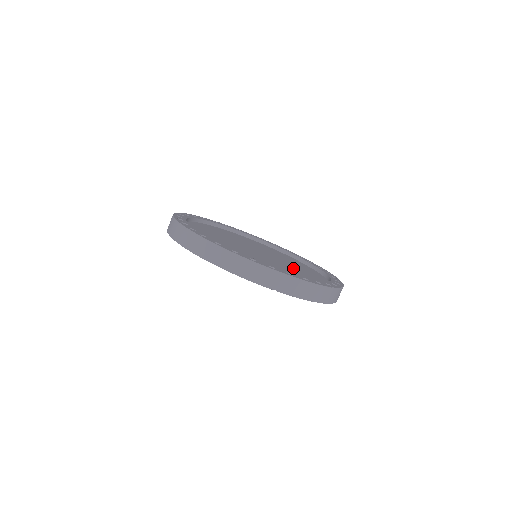
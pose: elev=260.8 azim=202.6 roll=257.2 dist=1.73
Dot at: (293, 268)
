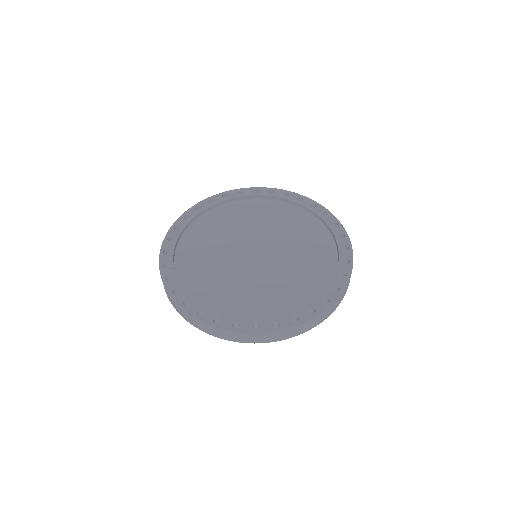
Dot at: (294, 242)
